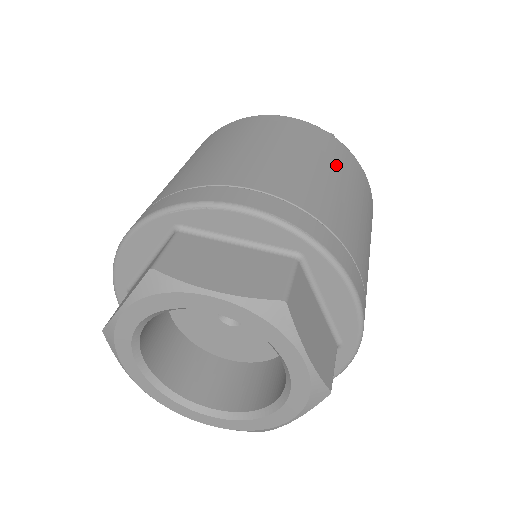
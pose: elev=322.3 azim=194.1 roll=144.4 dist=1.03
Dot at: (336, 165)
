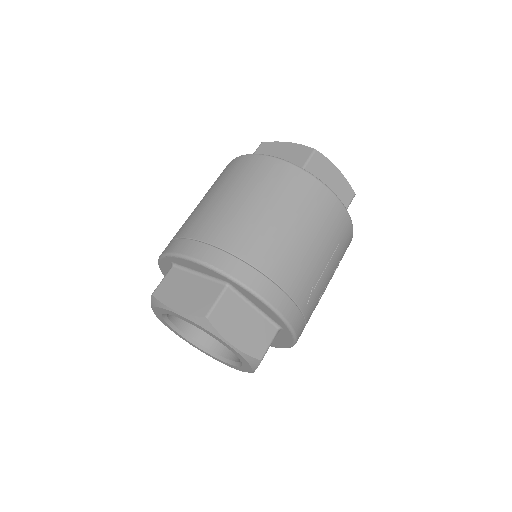
Dot at: (284, 199)
